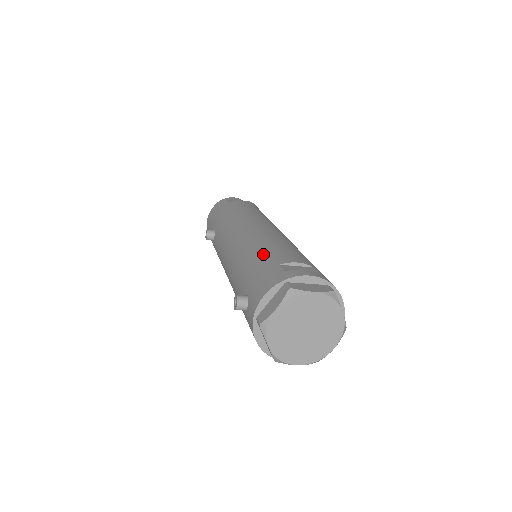
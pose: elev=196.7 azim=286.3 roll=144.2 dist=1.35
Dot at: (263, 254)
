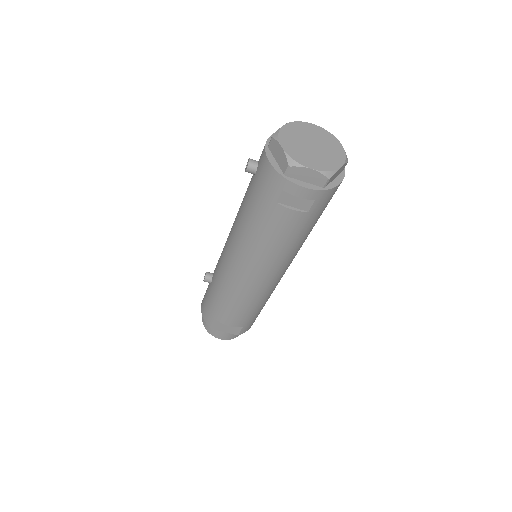
Dot at: occluded
